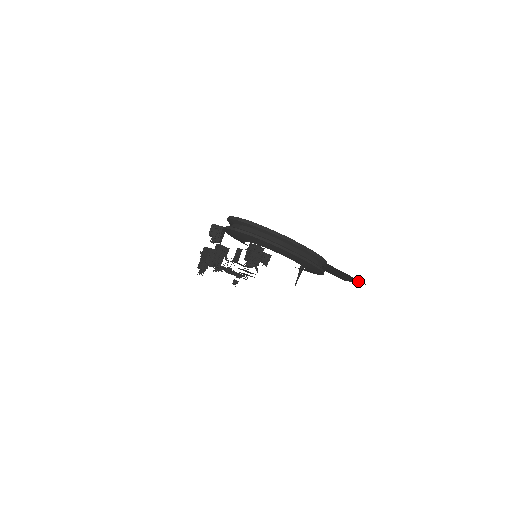
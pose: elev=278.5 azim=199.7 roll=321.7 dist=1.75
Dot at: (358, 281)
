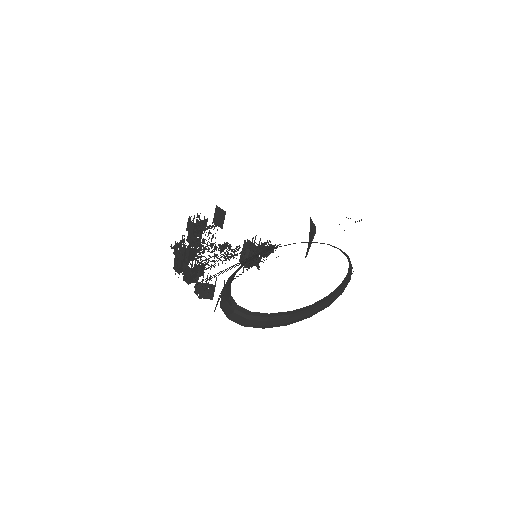
Dot at: occluded
